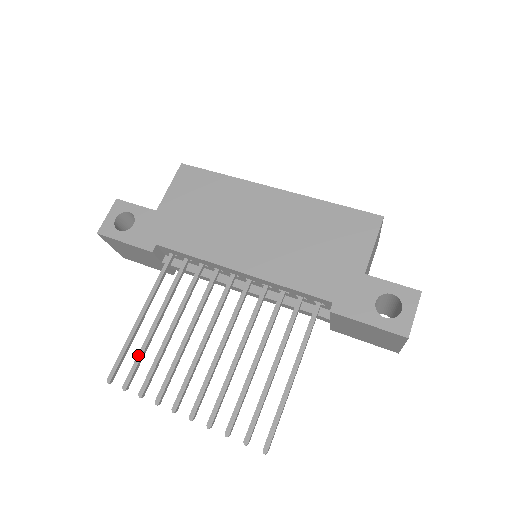
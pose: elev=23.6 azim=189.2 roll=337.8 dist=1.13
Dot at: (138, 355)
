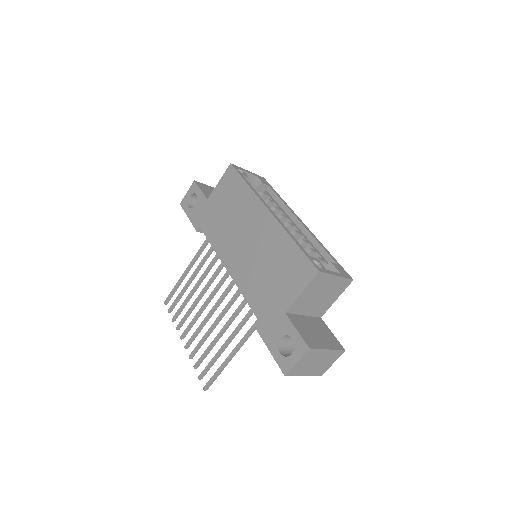
Dot at: (178, 295)
